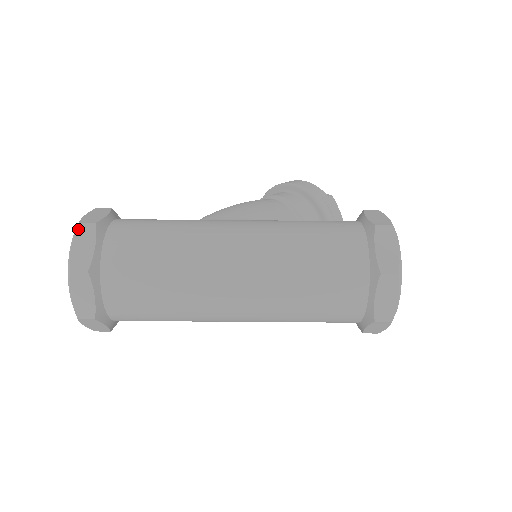
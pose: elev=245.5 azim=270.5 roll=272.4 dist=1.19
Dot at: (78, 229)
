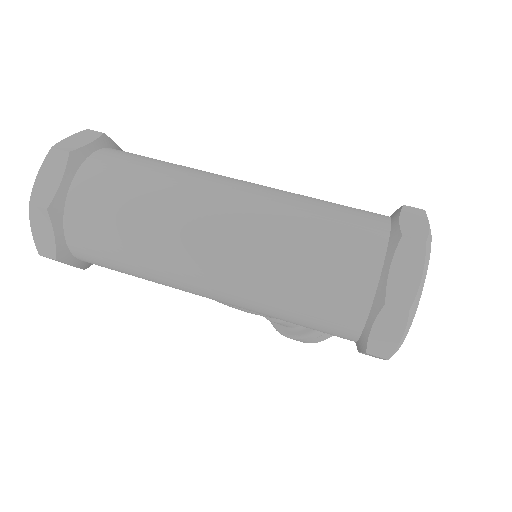
Dot at: (84, 131)
